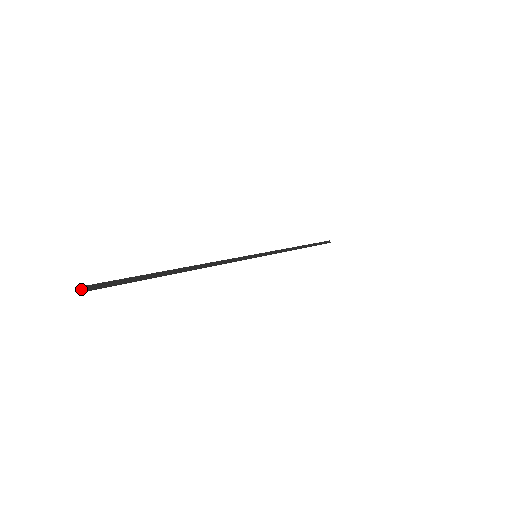
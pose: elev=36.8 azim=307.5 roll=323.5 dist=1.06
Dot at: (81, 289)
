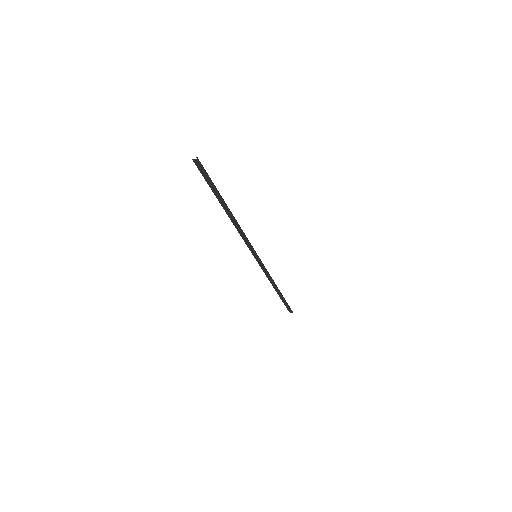
Dot at: (194, 159)
